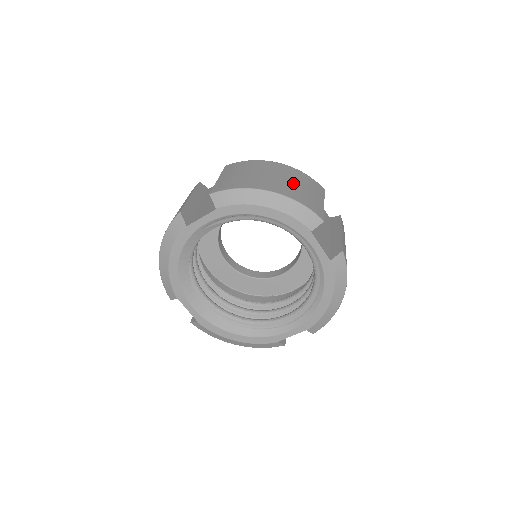
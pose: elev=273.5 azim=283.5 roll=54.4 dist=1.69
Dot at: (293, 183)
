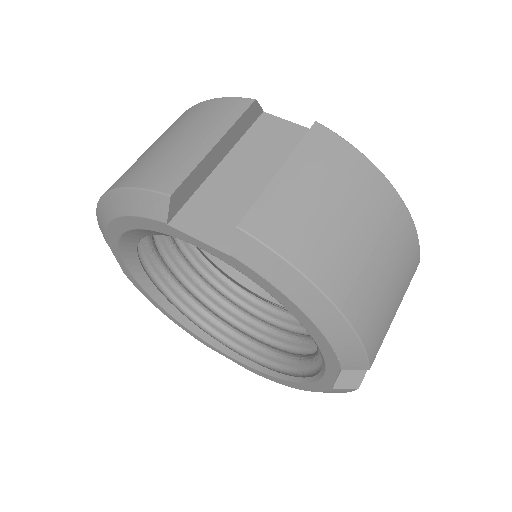
Dot at: (384, 274)
